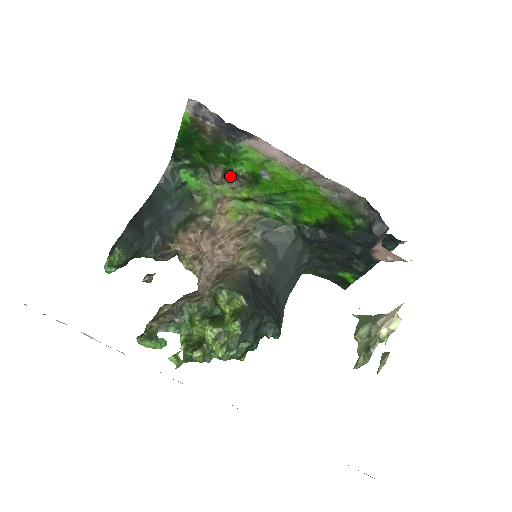
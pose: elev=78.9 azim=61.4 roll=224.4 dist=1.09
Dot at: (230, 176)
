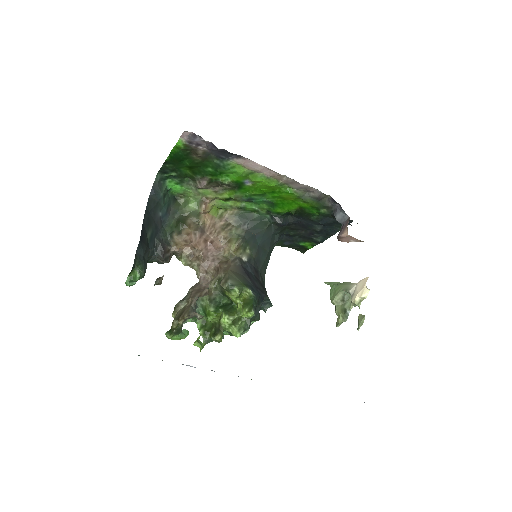
Dot at: (215, 183)
